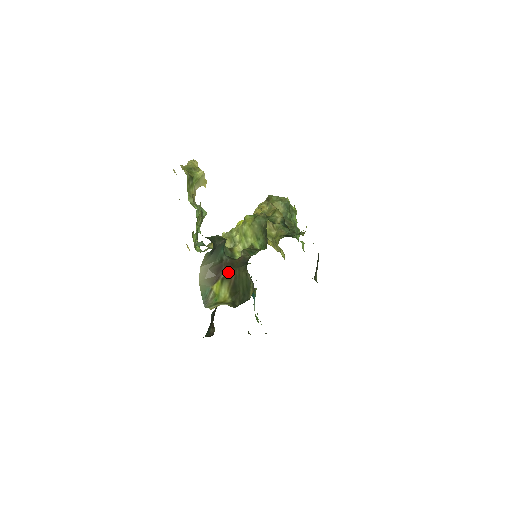
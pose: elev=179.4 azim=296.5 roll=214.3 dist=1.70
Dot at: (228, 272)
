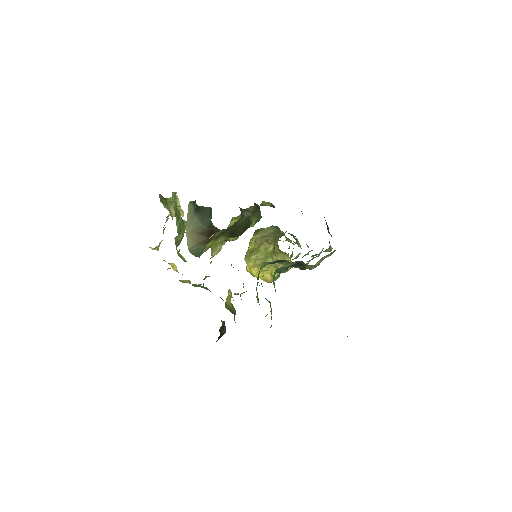
Dot at: (221, 232)
